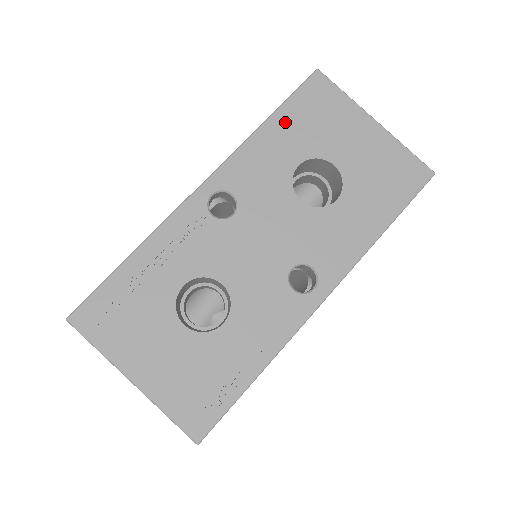
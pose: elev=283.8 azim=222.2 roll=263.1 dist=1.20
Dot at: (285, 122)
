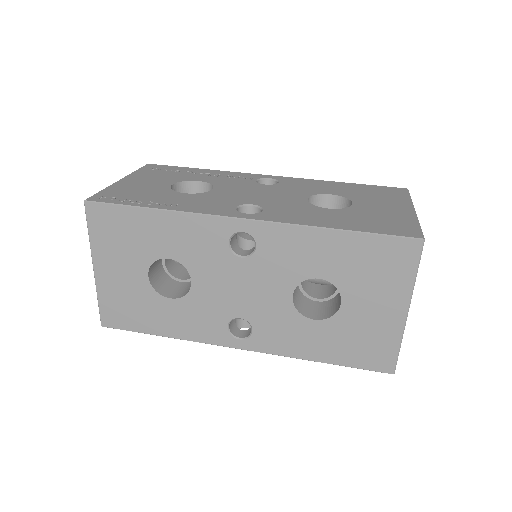
Dot at: (353, 187)
